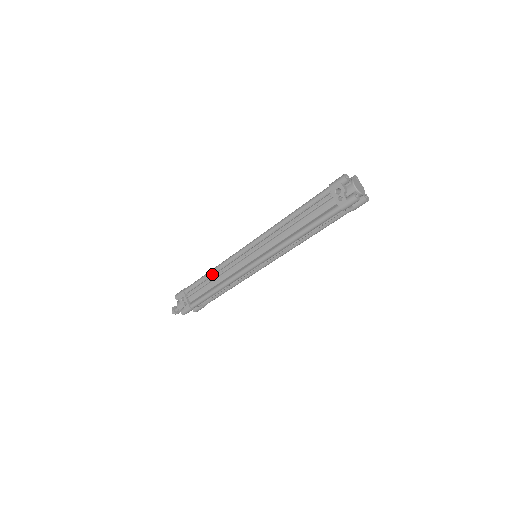
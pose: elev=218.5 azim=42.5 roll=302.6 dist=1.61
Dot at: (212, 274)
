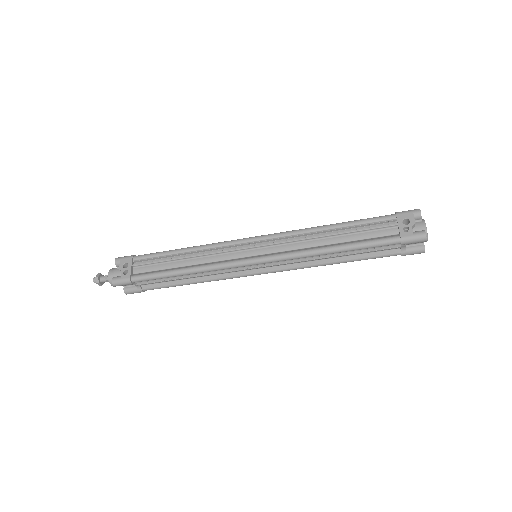
Dot at: (188, 251)
